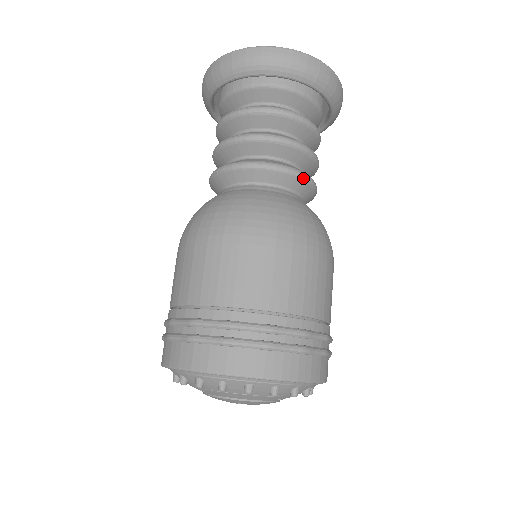
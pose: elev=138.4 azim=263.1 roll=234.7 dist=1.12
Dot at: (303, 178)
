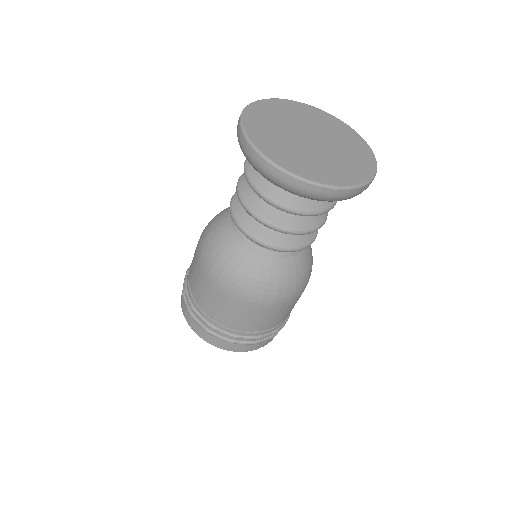
Dot at: (294, 251)
